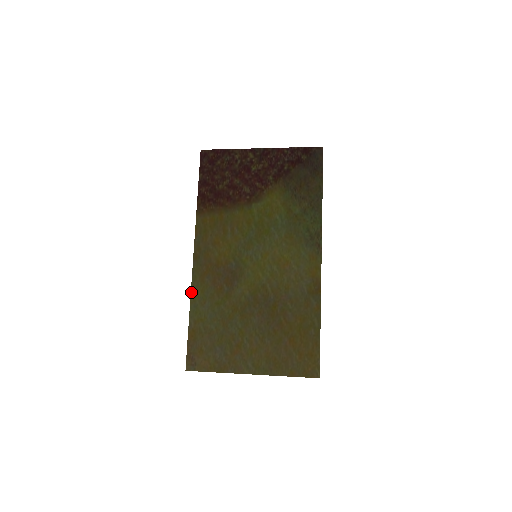
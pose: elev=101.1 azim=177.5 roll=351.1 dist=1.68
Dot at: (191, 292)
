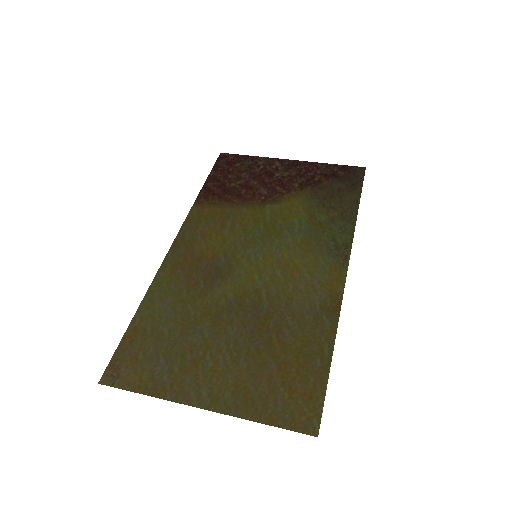
Dot at: (152, 282)
